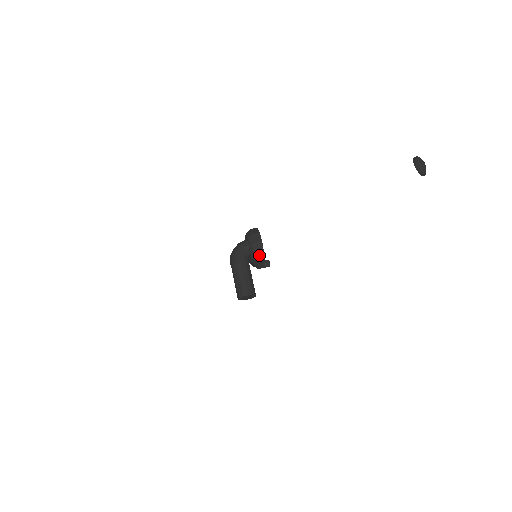
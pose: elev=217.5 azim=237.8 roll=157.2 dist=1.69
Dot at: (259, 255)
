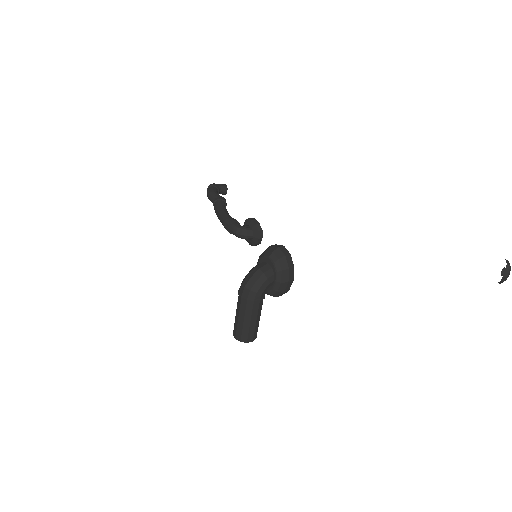
Dot at: (281, 294)
